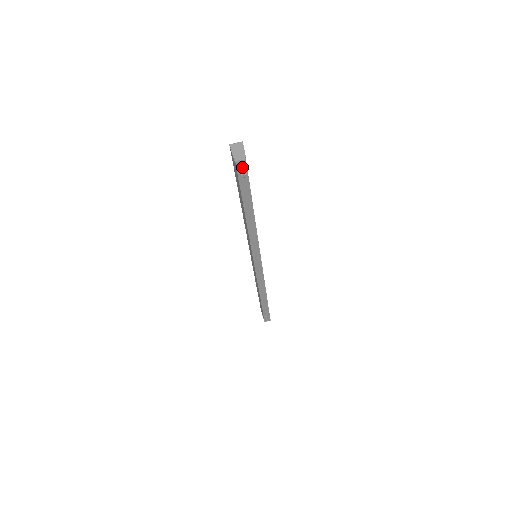
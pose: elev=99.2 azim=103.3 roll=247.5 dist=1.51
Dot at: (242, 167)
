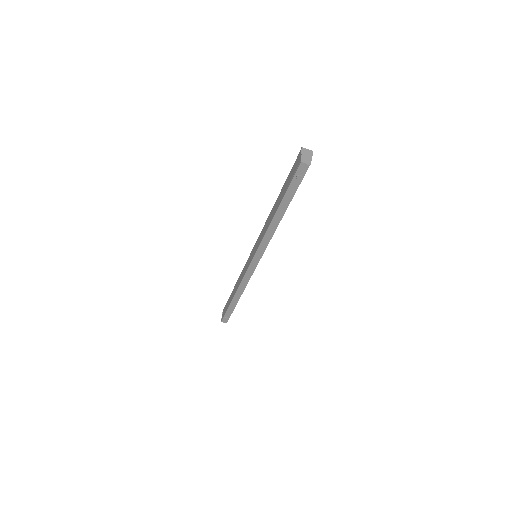
Dot at: (303, 170)
